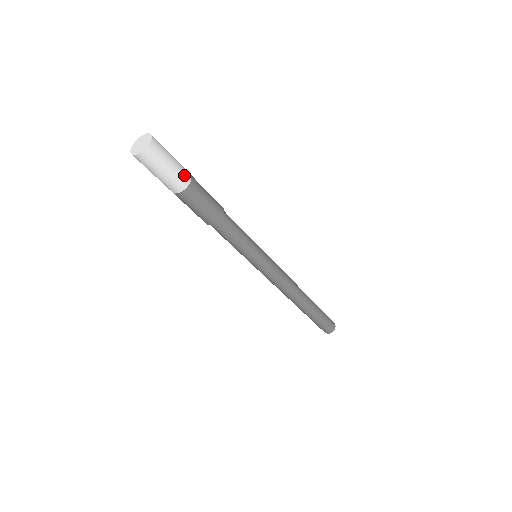
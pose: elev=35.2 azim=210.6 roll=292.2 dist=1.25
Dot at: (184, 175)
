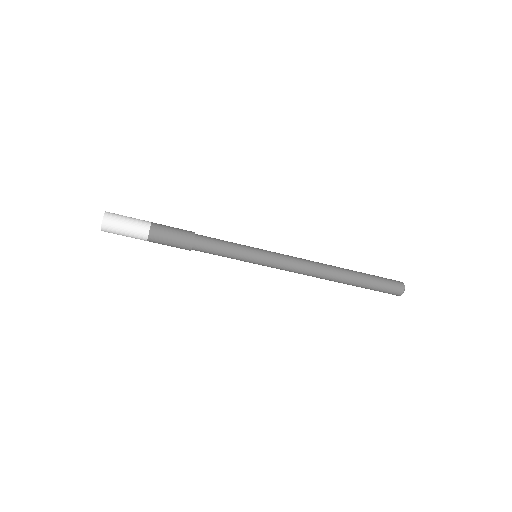
Dot at: (143, 223)
